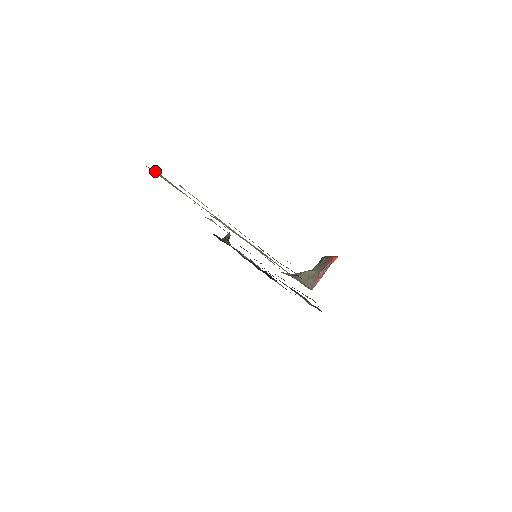
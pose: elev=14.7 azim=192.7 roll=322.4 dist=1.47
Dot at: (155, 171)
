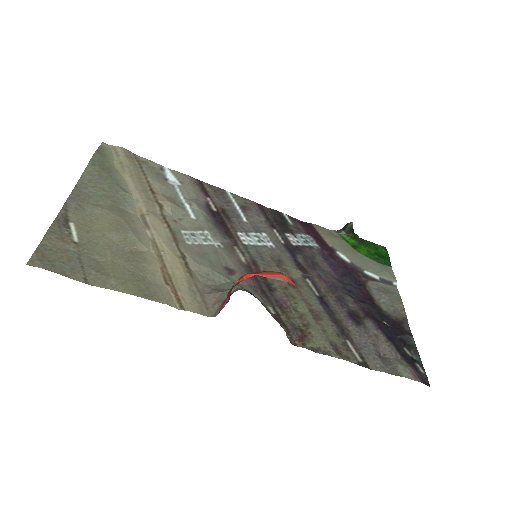
Dot at: (120, 149)
